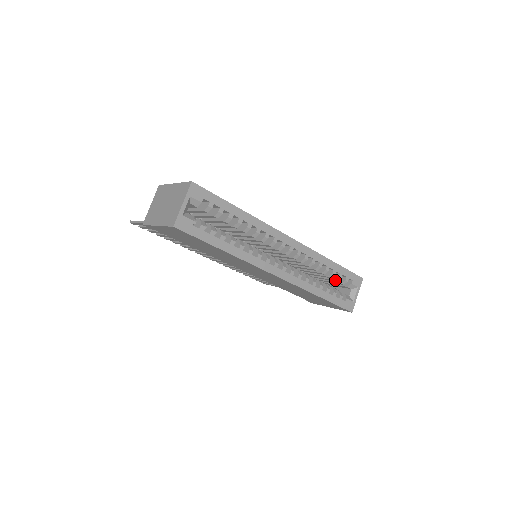
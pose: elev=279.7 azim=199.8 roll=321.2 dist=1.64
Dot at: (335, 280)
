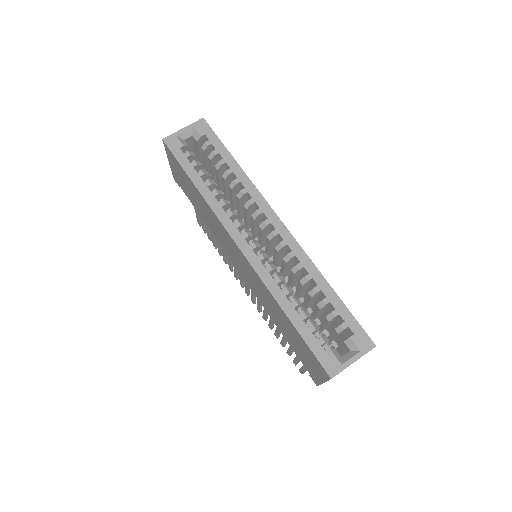
Dot at: (326, 317)
